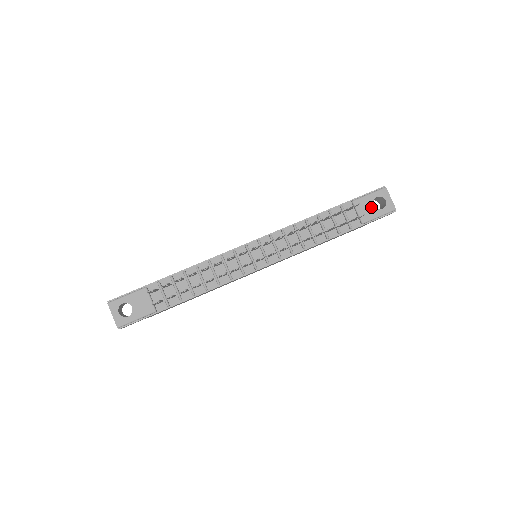
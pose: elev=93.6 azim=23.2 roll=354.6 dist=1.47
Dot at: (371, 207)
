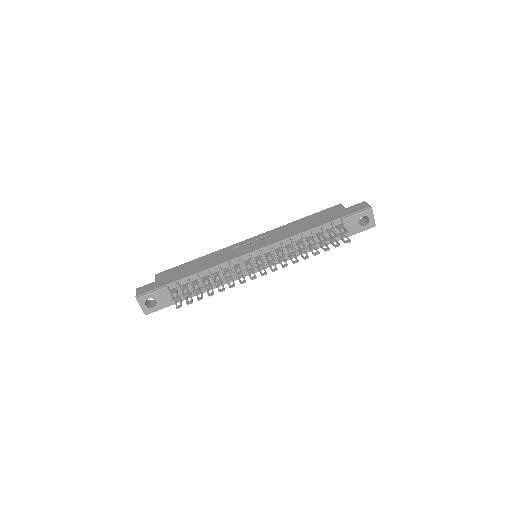
Dot at: (356, 224)
